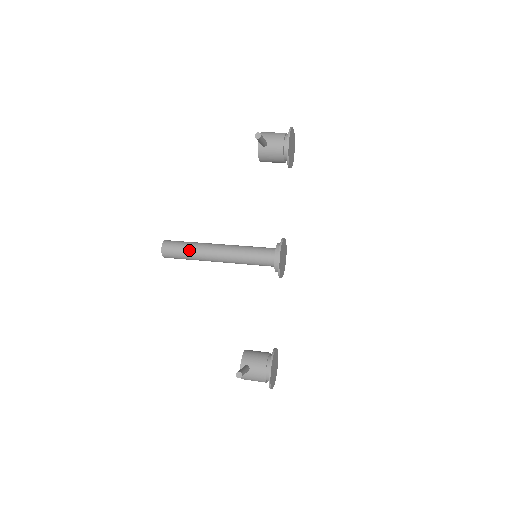
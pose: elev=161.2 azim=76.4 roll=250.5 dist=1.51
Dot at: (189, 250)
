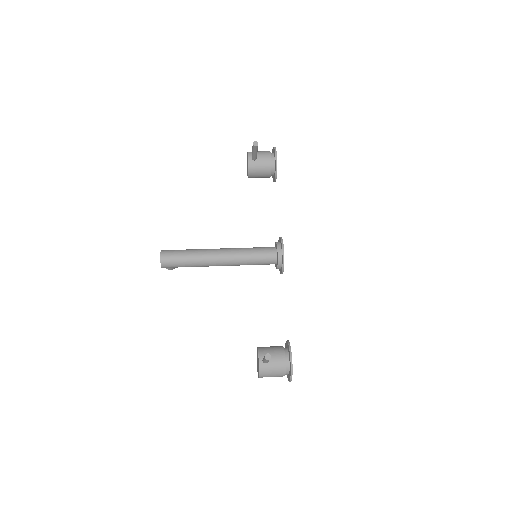
Dot at: (190, 255)
